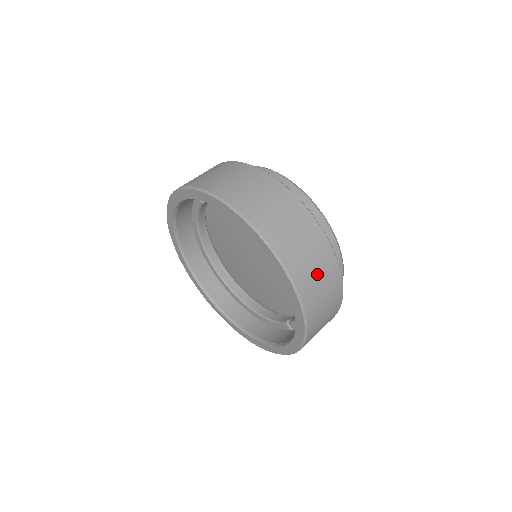
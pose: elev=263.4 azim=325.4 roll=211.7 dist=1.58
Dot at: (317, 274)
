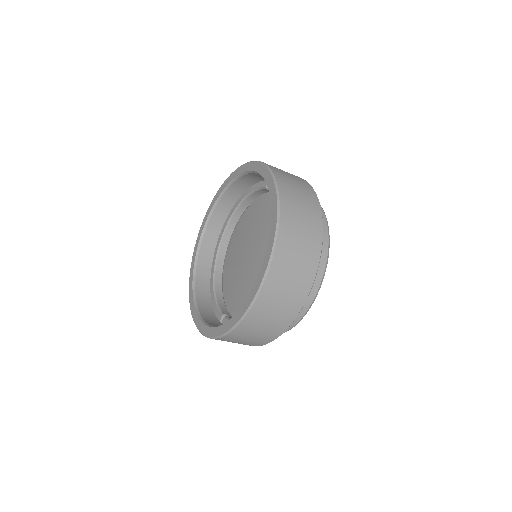
Dot at: (276, 309)
